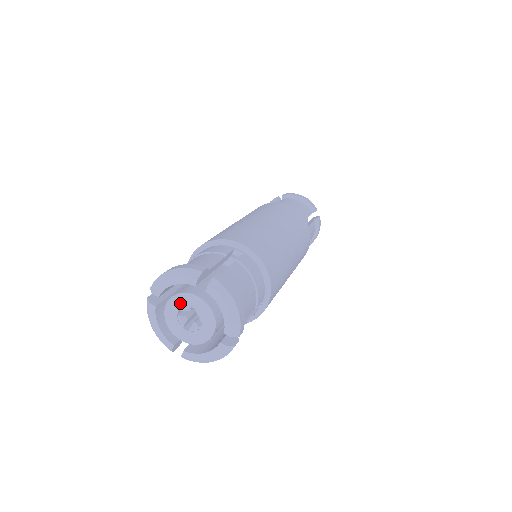
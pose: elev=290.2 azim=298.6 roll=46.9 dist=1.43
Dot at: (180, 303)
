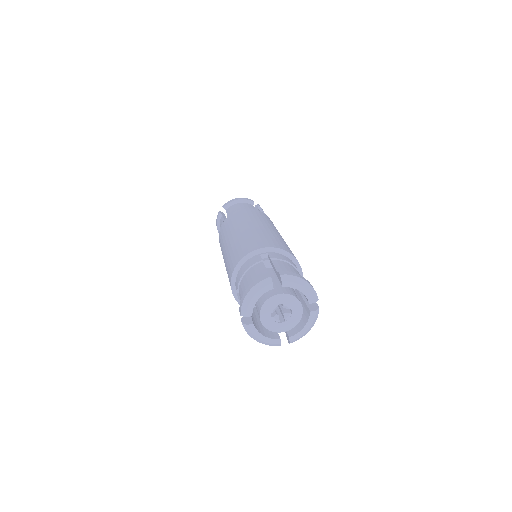
Dot at: (269, 308)
